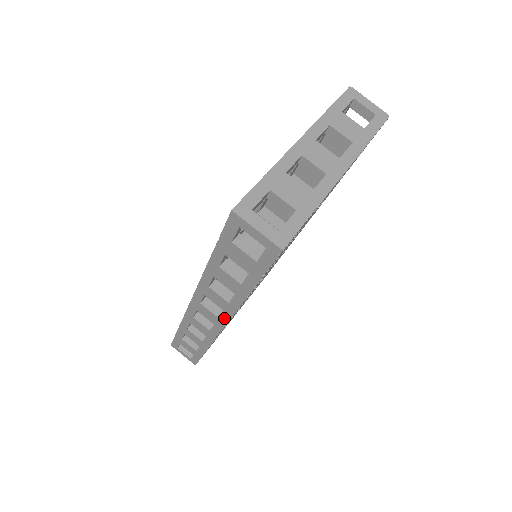
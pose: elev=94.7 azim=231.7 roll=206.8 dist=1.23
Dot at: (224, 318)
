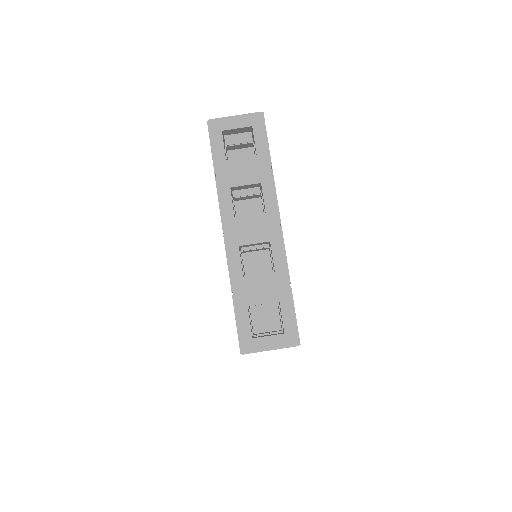
Dot at: occluded
